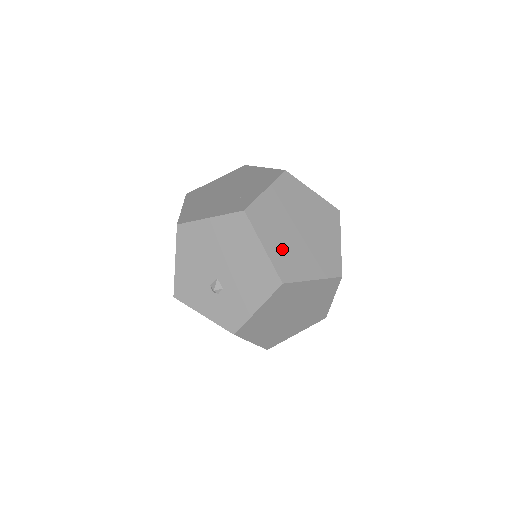
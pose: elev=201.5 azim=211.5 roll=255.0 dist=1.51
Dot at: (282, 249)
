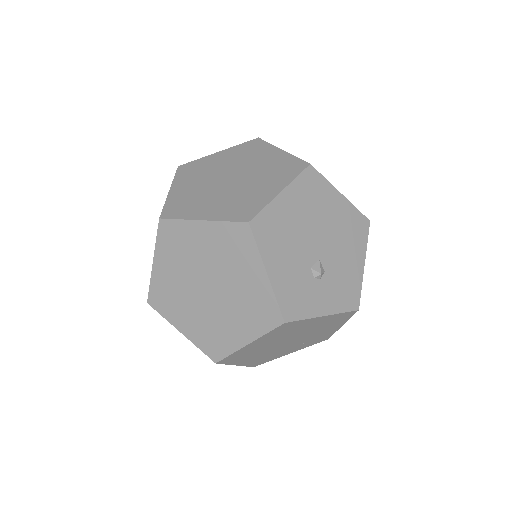
Dot at: (189, 193)
